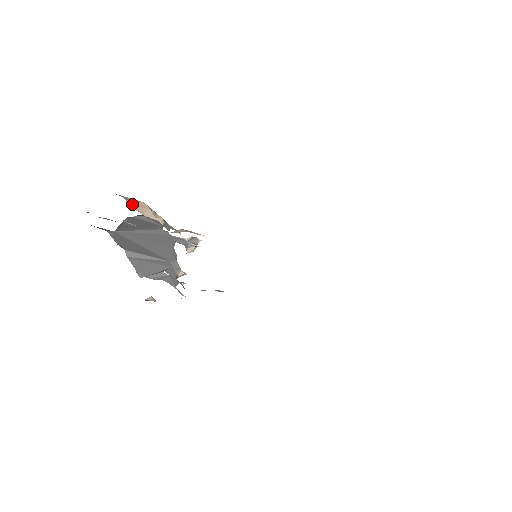
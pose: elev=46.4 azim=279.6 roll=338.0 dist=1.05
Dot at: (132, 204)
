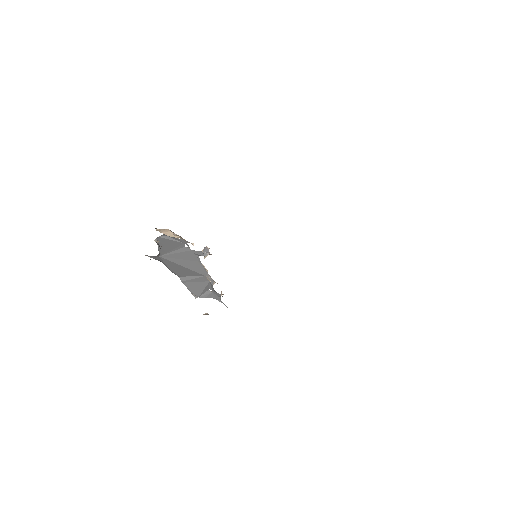
Dot at: (160, 230)
